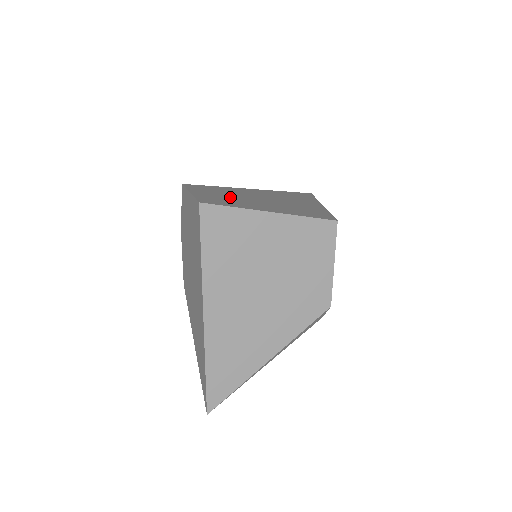
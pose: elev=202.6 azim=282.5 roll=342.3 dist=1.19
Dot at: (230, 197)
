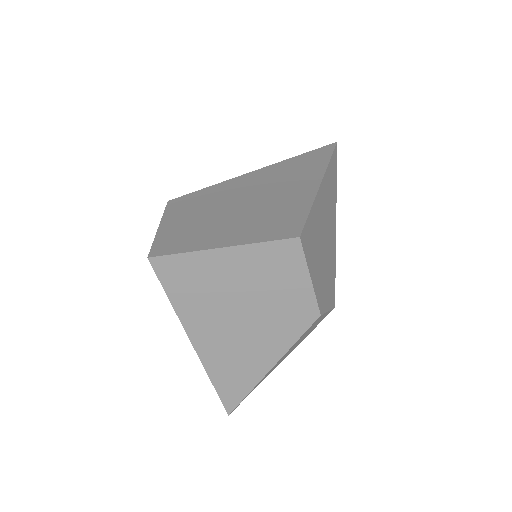
Dot at: (200, 219)
